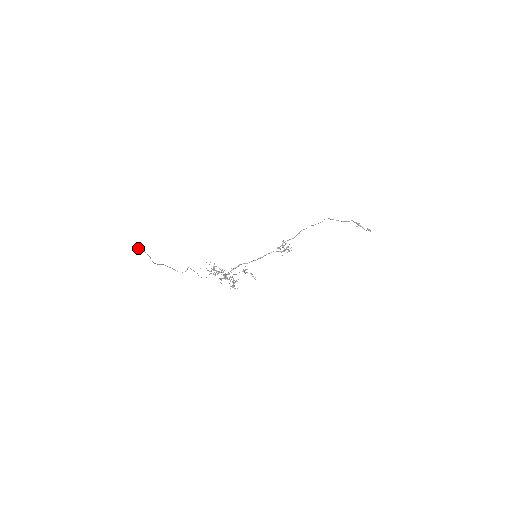
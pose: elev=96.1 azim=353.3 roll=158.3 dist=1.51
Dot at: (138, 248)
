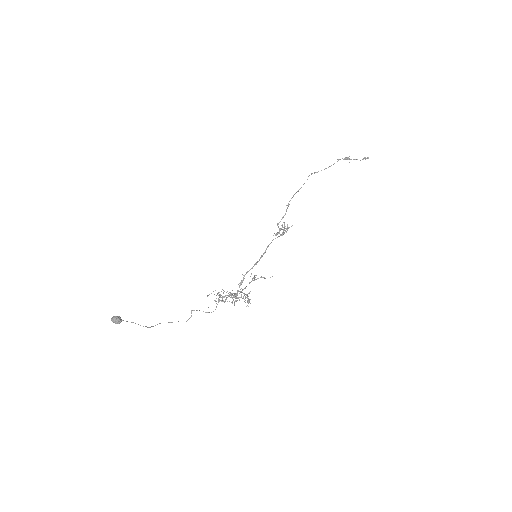
Dot at: (113, 321)
